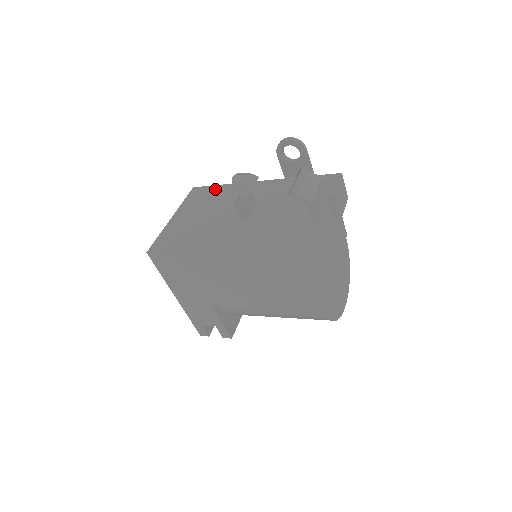
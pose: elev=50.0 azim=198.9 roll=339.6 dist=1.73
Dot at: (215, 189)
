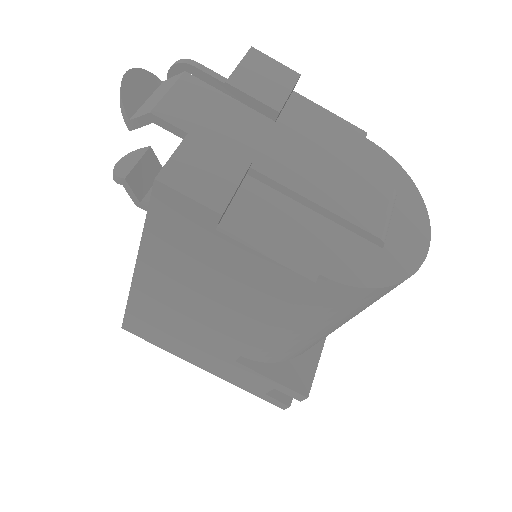
Dot at: occluded
